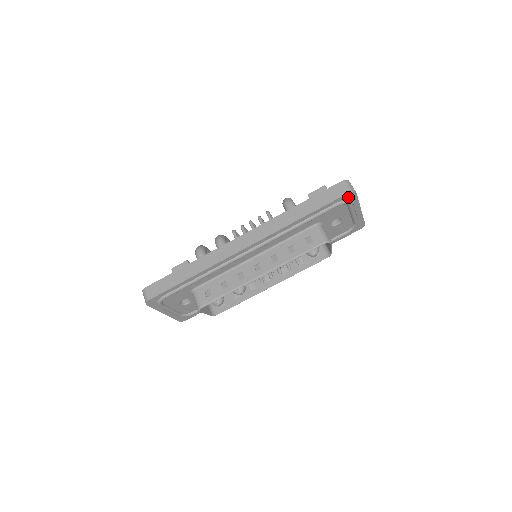
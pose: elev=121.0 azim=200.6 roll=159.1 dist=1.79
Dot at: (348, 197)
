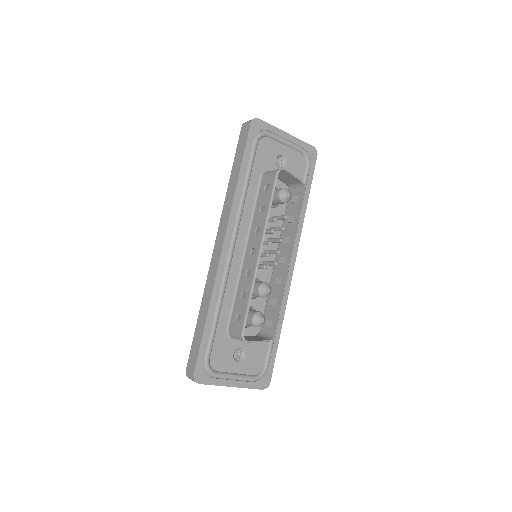
Dot at: (256, 128)
